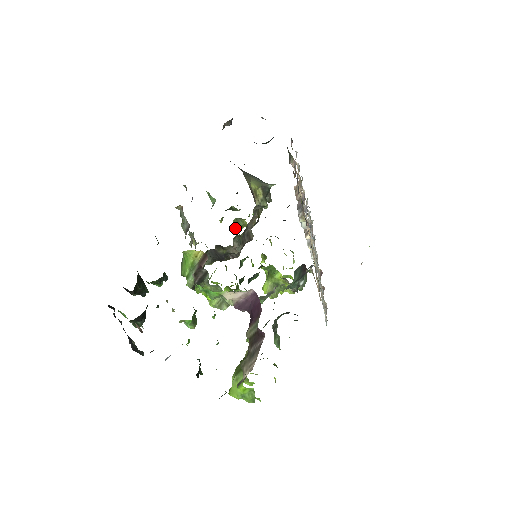
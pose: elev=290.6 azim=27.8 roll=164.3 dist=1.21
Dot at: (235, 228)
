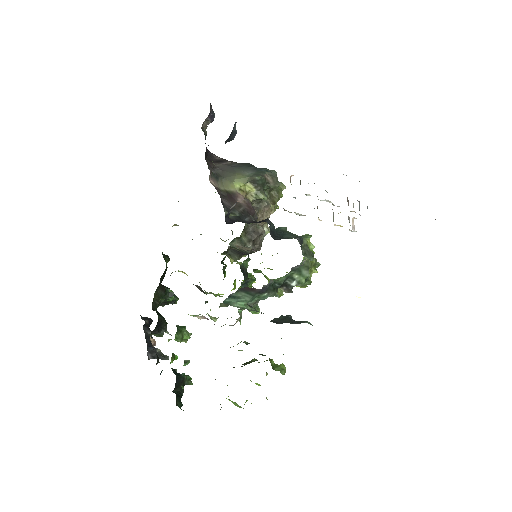
Dot at: occluded
